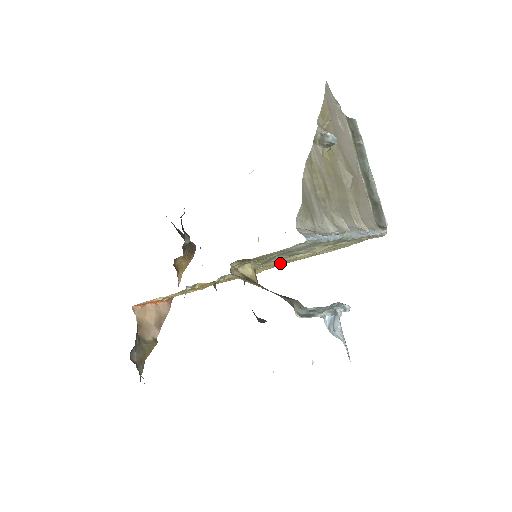
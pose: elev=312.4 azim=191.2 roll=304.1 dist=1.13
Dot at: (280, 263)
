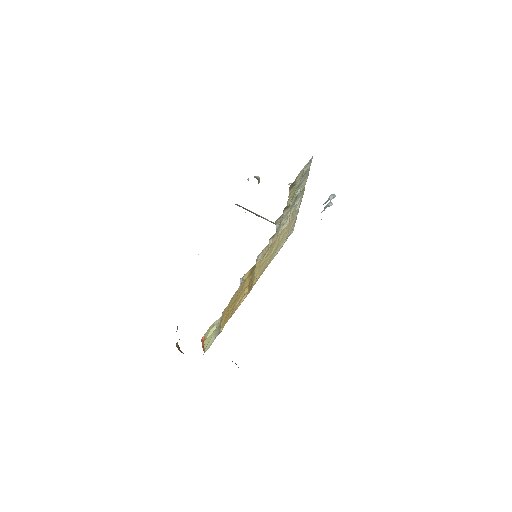
Dot at: (271, 250)
